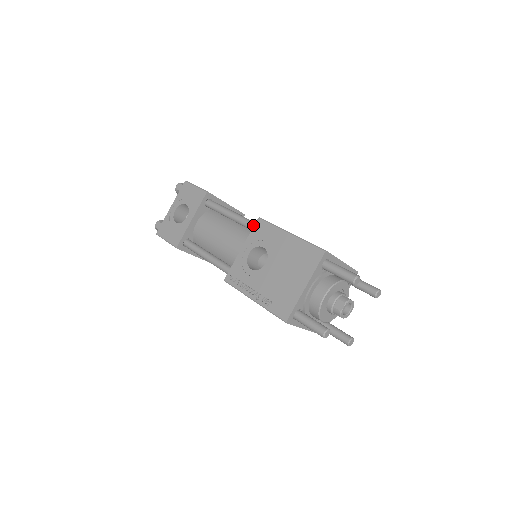
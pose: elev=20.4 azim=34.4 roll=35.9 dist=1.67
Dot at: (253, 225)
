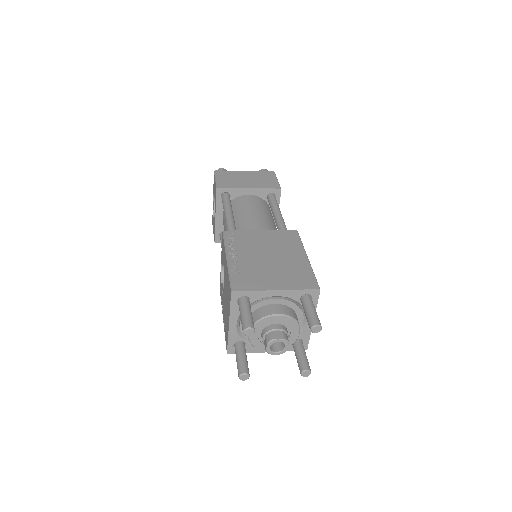
Dot at: occluded
